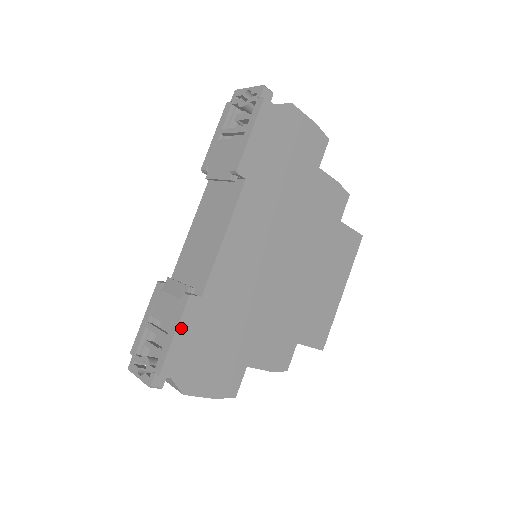
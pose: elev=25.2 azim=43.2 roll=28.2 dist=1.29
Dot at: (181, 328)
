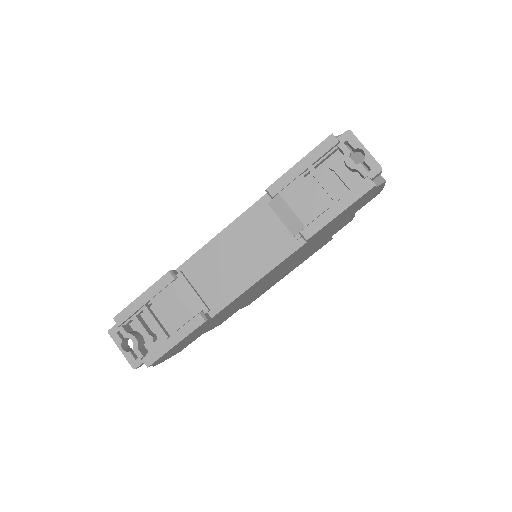
Dot at: (184, 339)
